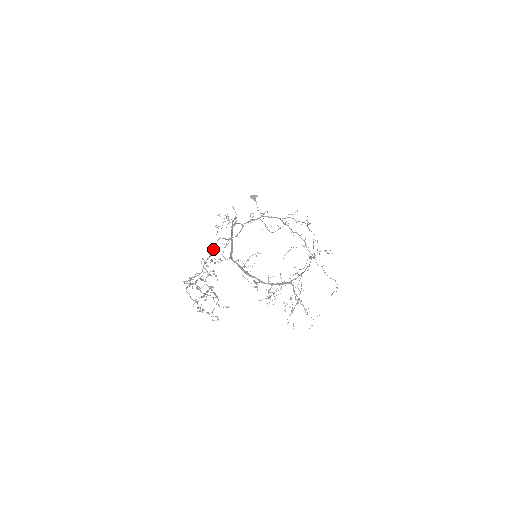
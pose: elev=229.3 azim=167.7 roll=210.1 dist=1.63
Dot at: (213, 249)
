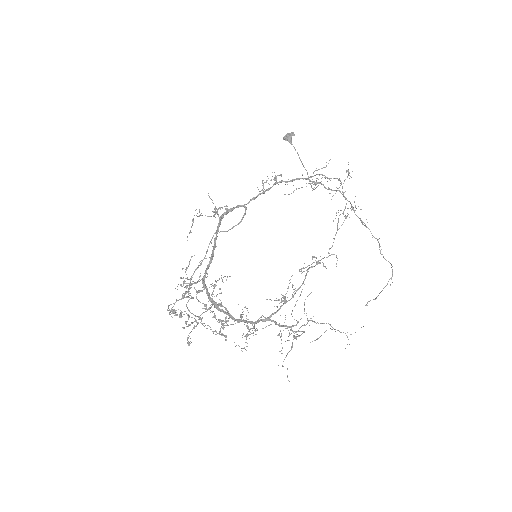
Dot at: (206, 251)
